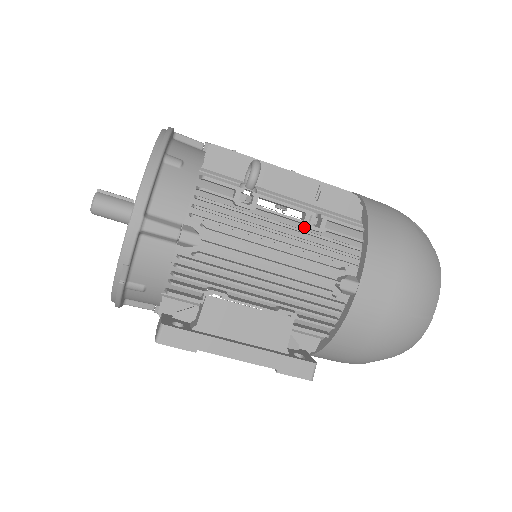
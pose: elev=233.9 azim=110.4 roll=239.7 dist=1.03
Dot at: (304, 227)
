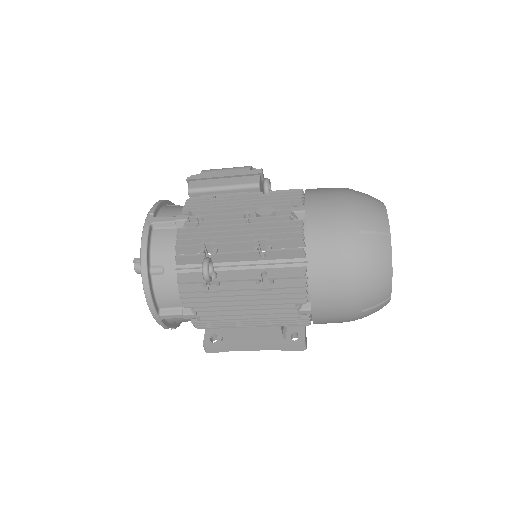
Dot at: (259, 286)
